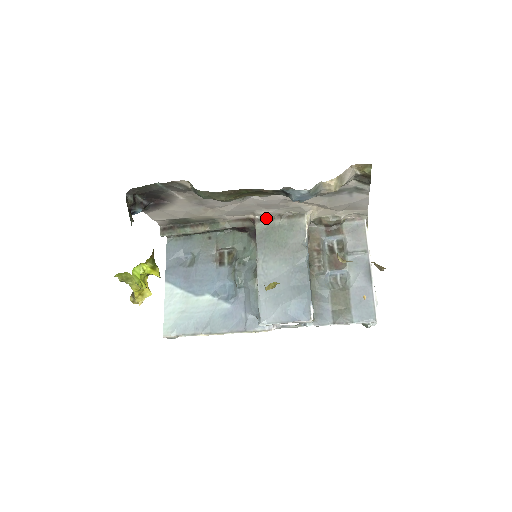
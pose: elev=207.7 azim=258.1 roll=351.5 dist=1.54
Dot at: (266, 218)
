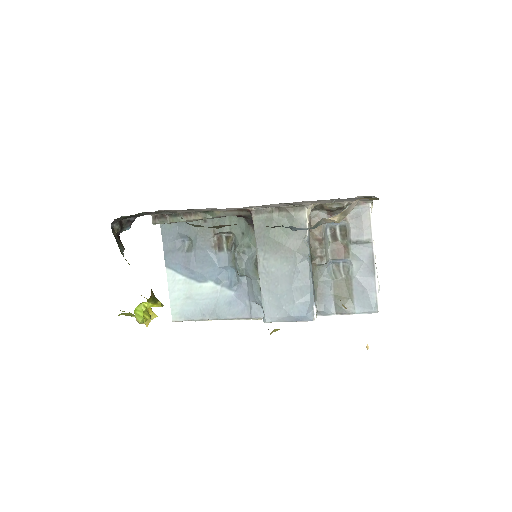
Dot at: (263, 210)
